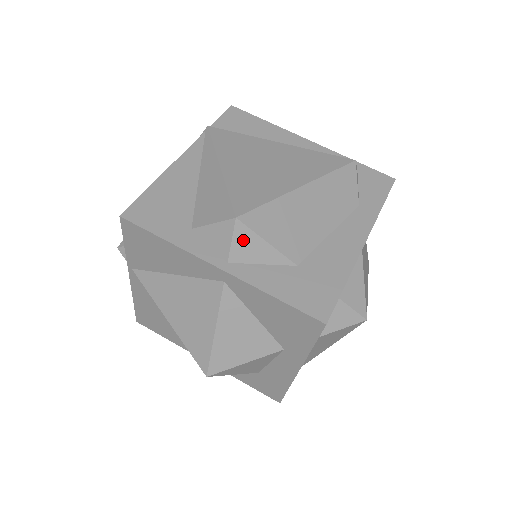
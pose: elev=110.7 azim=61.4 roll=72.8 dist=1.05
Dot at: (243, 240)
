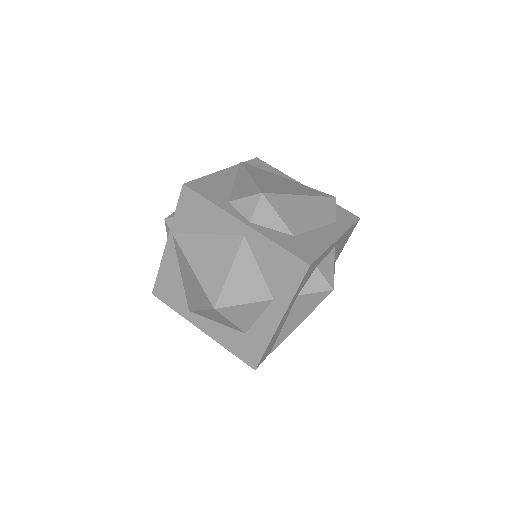
Dot at: (263, 209)
